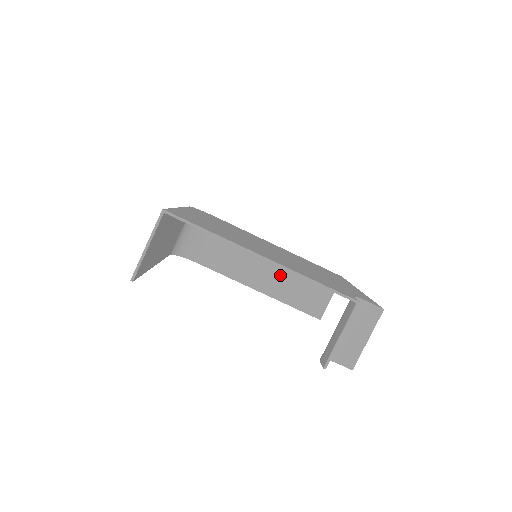
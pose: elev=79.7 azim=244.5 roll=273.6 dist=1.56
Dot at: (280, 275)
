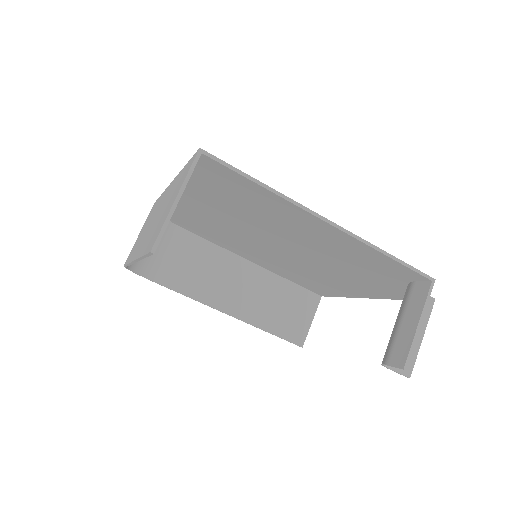
Dot at: (256, 295)
